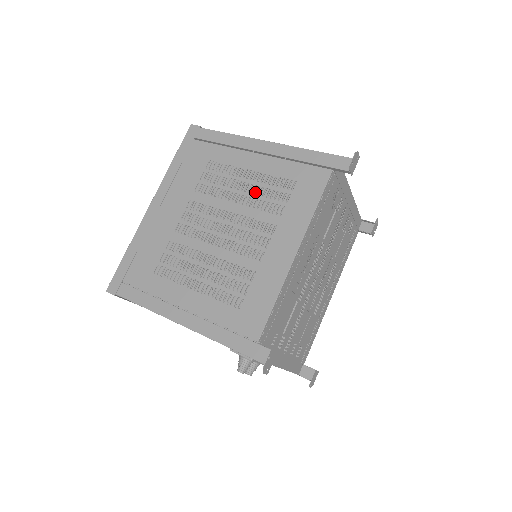
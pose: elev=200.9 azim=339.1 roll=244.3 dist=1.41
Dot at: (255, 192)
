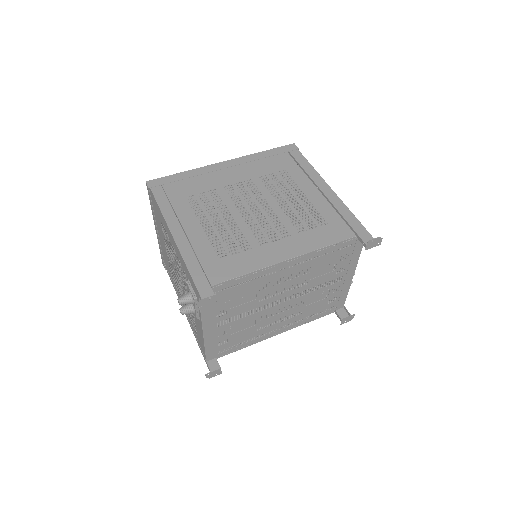
Dot at: (296, 208)
